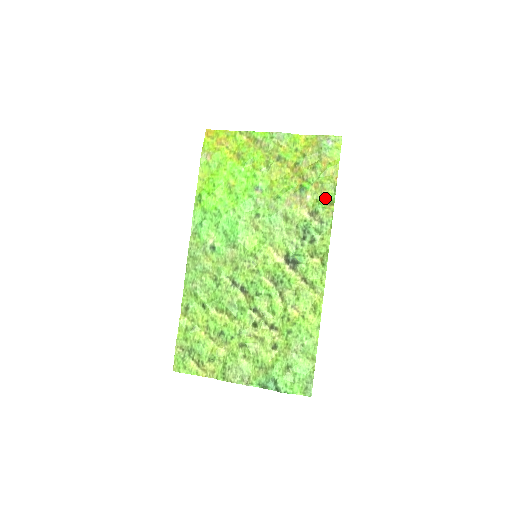
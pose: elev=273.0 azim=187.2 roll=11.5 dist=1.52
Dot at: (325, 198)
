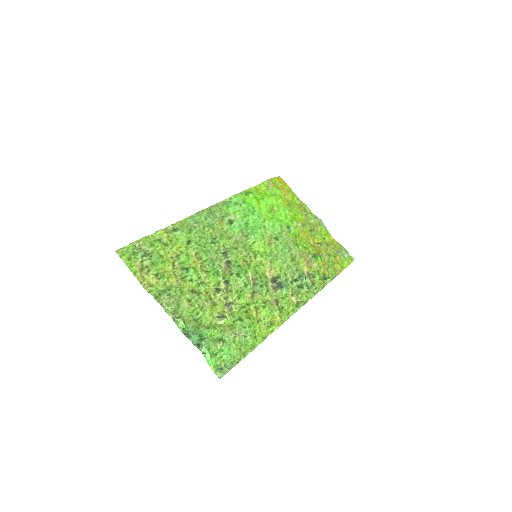
Dot at: (324, 276)
